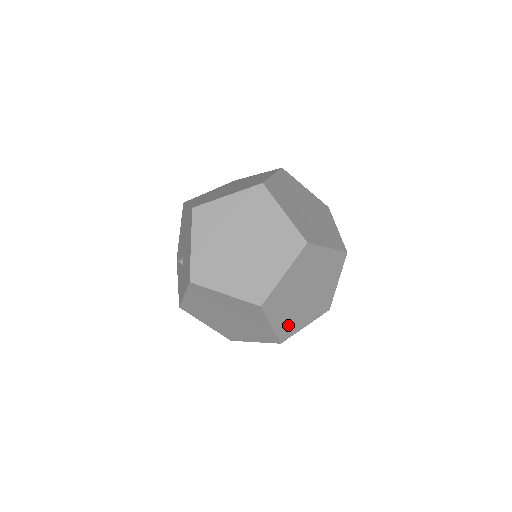
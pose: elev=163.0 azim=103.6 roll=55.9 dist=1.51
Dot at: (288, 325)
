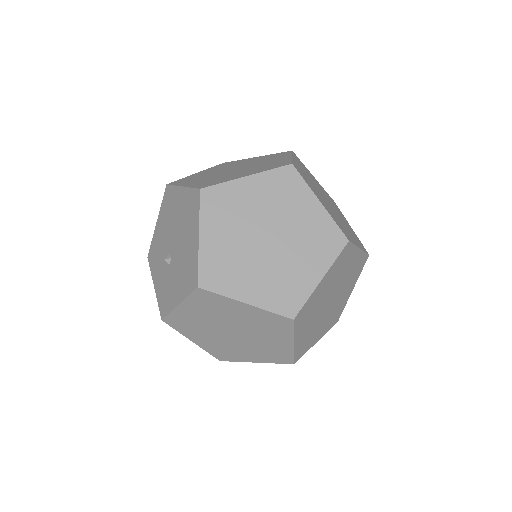
Dot at: (305, 341)
